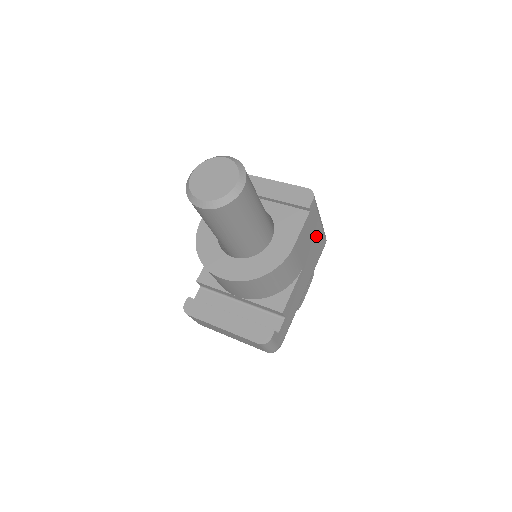
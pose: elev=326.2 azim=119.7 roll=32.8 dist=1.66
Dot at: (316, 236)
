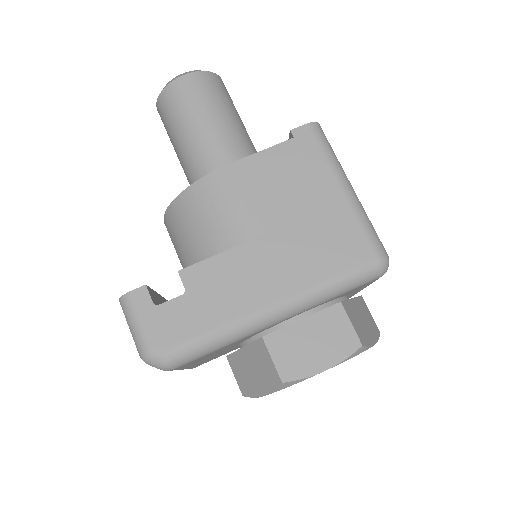
Dot at: (325, 208)
